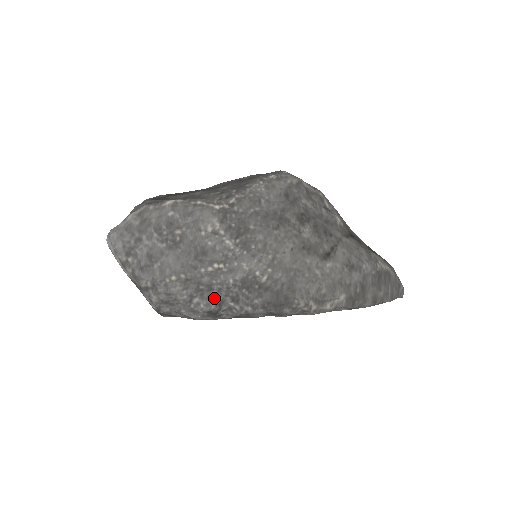
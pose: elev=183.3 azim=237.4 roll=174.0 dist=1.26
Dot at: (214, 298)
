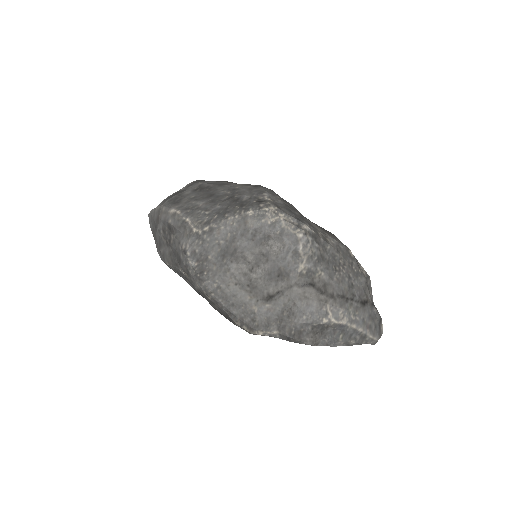
Dot at: (195, 287)
